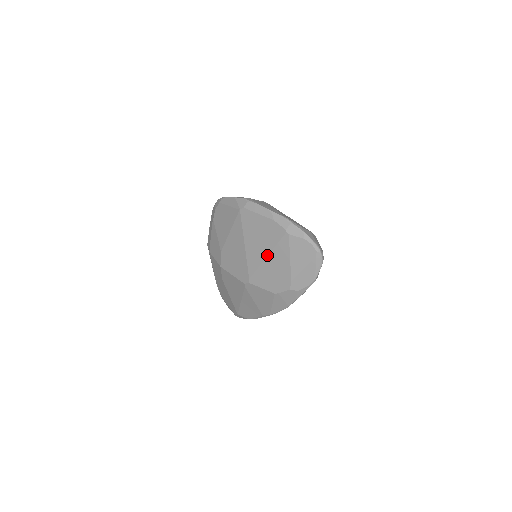
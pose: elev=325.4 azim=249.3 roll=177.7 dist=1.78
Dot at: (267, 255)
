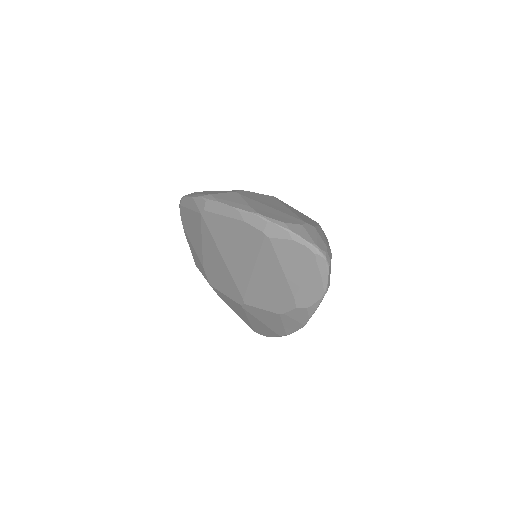
Dot at: (252, 268)
